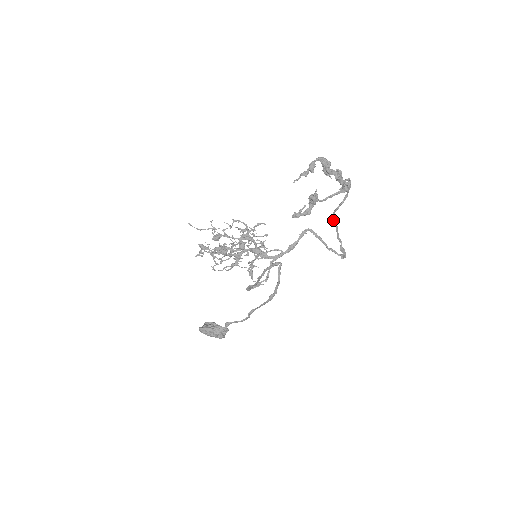
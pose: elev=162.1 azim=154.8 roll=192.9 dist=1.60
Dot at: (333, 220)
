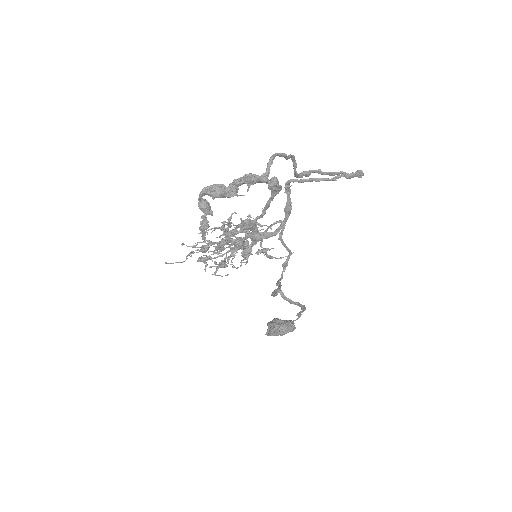
Dot at: (305, 175)
